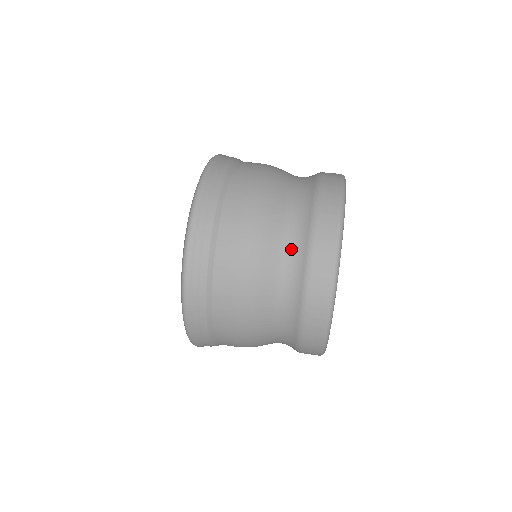
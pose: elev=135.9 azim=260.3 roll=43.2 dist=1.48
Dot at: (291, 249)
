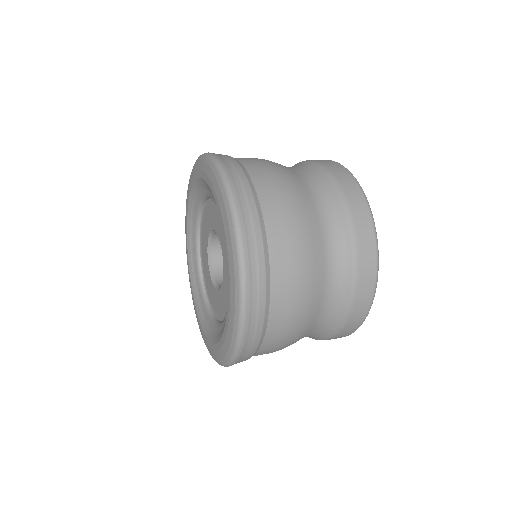
Dot at: (334, 286)
